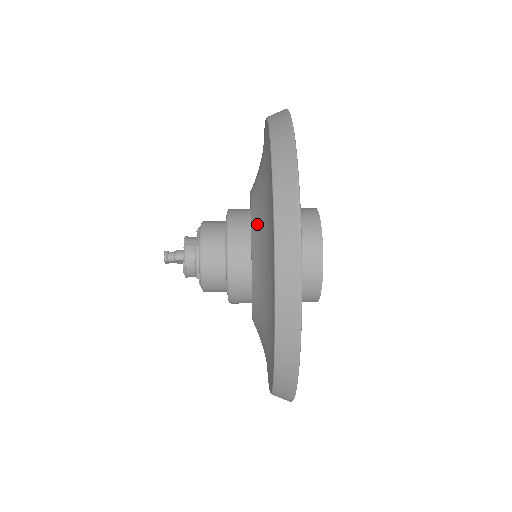
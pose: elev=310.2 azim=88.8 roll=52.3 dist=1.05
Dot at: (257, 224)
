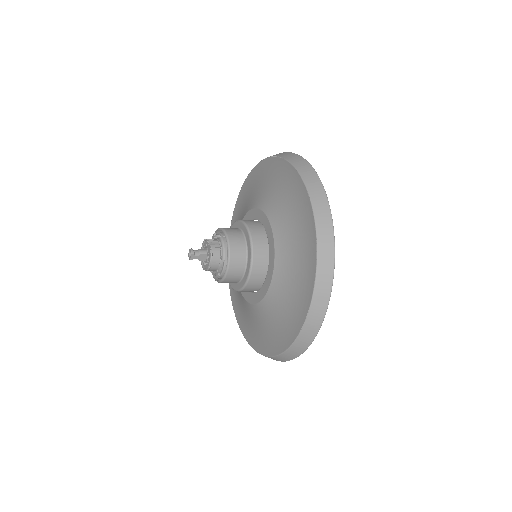
Dot at: (273, 207)
